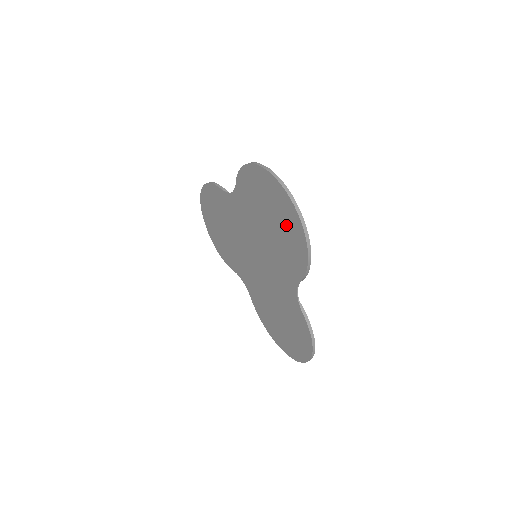
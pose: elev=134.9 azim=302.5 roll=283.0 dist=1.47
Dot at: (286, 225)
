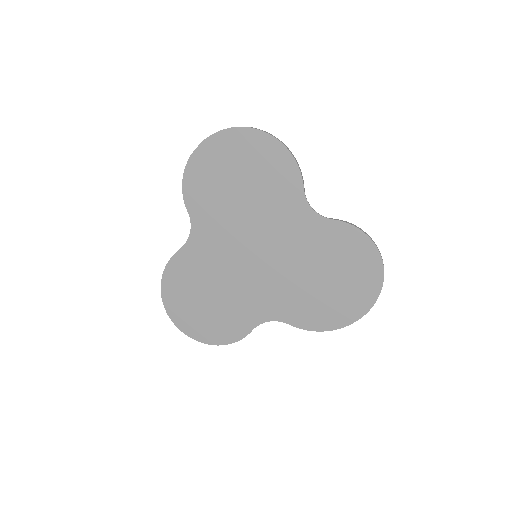
Dot at: (252, 158)
